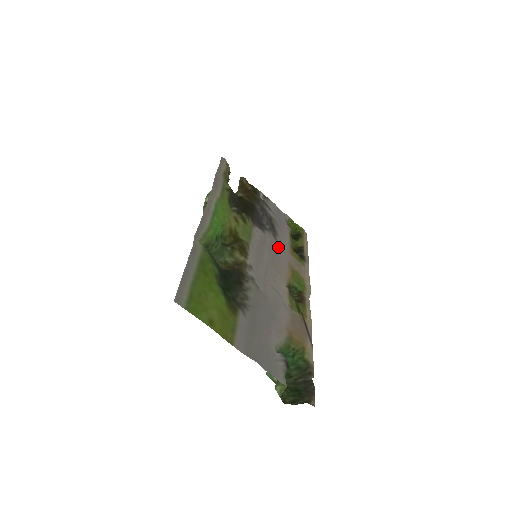
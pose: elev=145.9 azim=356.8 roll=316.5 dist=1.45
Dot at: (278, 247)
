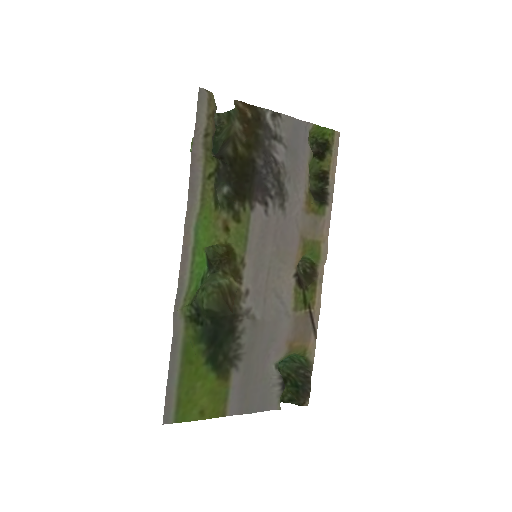
Dot at: (287, 219)
